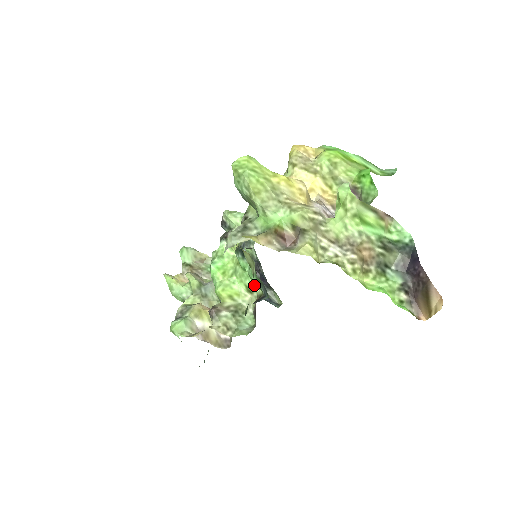
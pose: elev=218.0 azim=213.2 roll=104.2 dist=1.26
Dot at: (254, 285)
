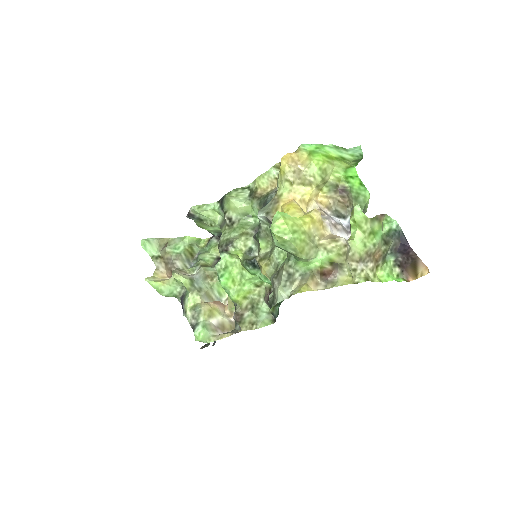
Dot at: (262, 282)
